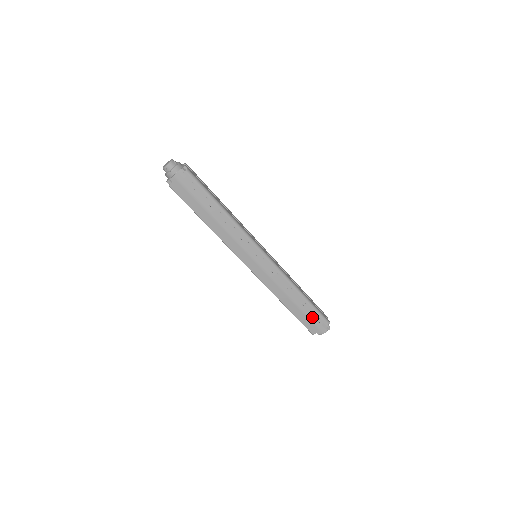
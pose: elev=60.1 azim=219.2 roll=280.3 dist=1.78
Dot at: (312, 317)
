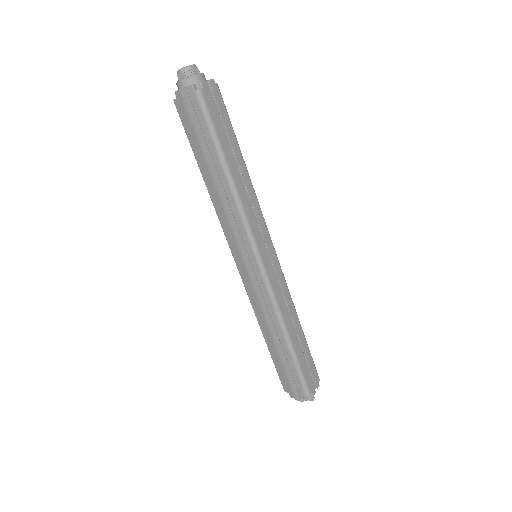
Dot at: (290, 374)
